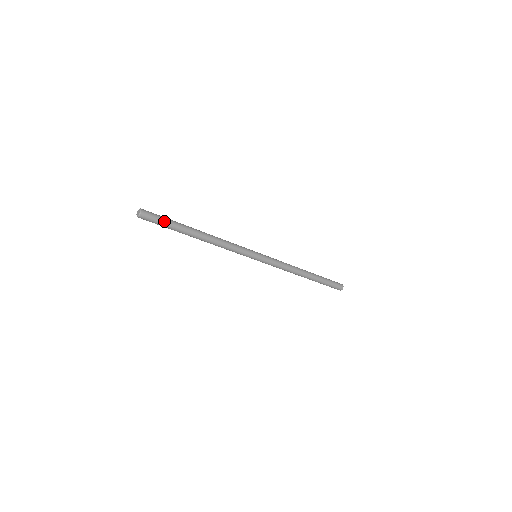
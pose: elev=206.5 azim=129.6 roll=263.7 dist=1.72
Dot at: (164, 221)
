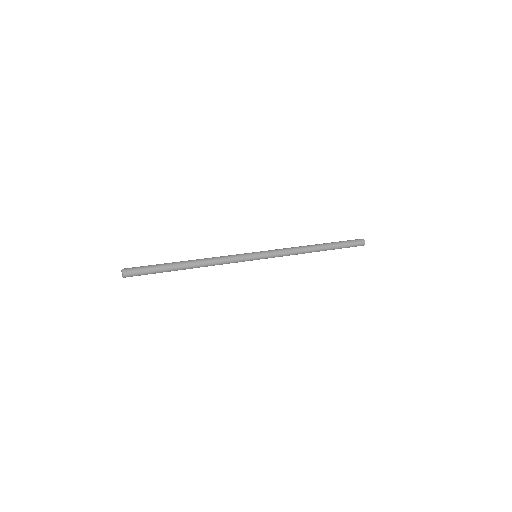
Dot at: occluded
